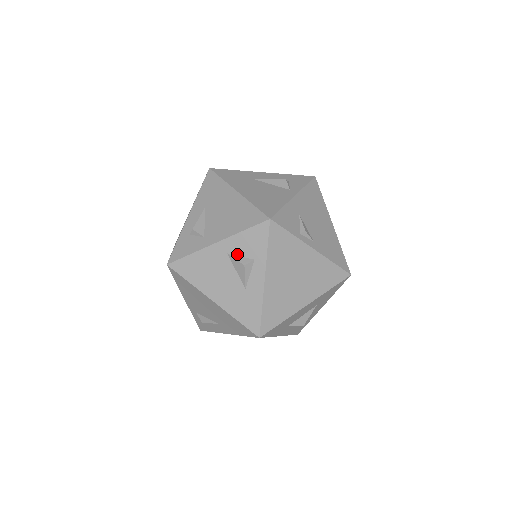
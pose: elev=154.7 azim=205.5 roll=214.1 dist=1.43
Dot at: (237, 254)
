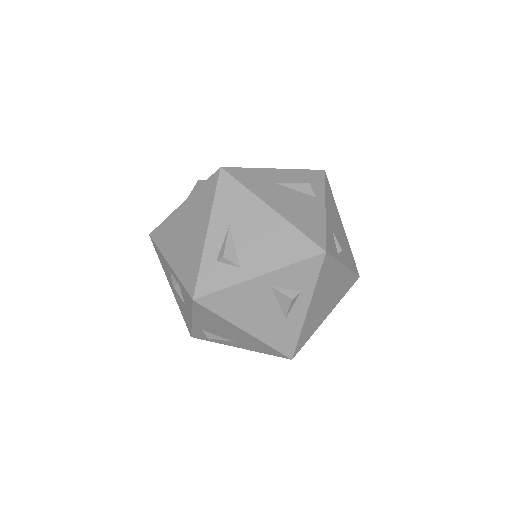
Dot at: (282, 286)
